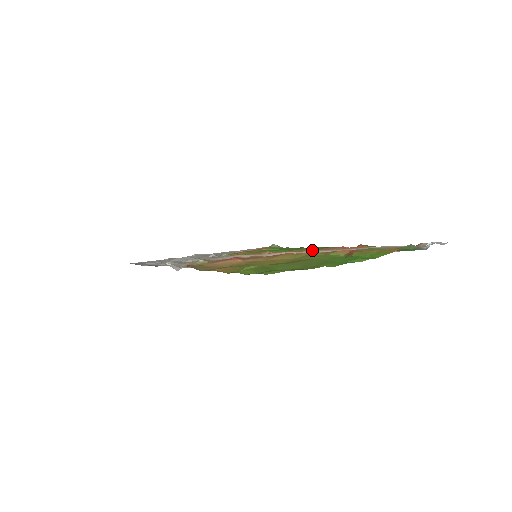
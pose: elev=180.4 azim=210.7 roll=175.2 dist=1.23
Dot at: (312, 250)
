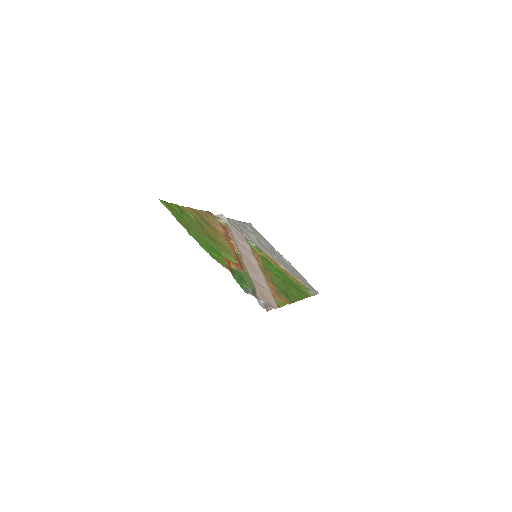
Dot at: (263, 272)
